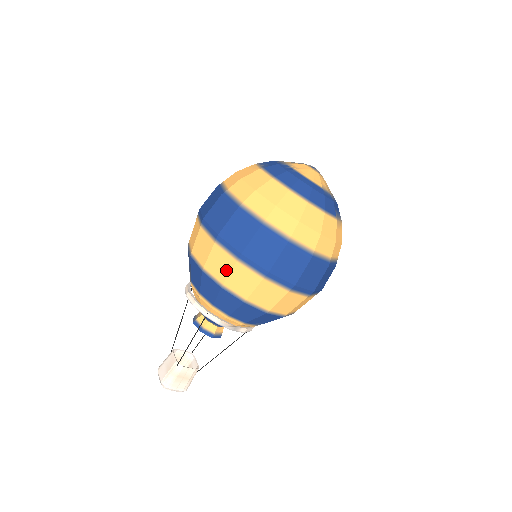
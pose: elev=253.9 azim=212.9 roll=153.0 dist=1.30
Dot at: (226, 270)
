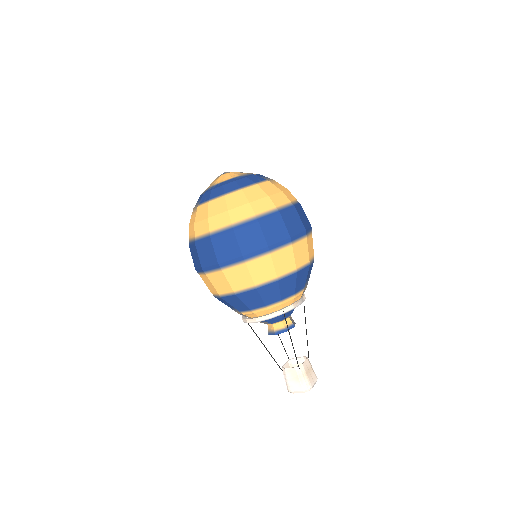
Dot at: (270, 267)
